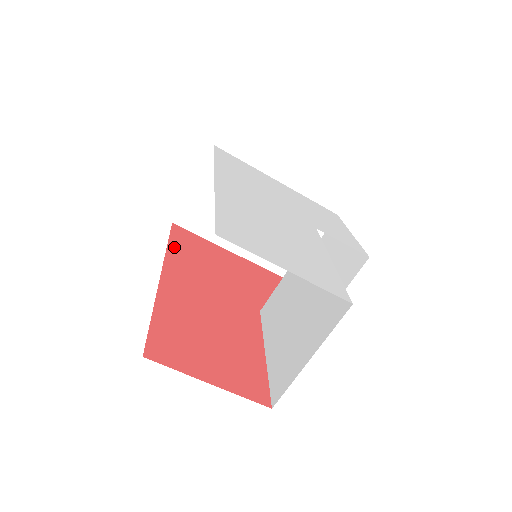
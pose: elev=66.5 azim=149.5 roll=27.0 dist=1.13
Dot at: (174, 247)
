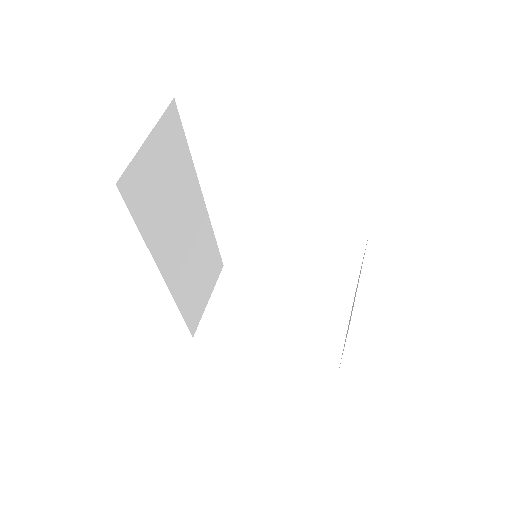
Dot at: occluded
